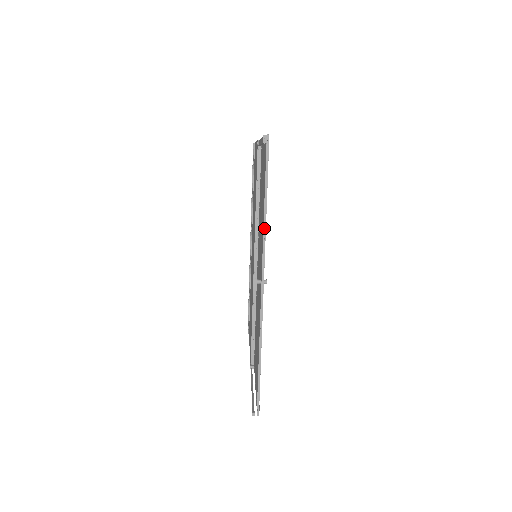
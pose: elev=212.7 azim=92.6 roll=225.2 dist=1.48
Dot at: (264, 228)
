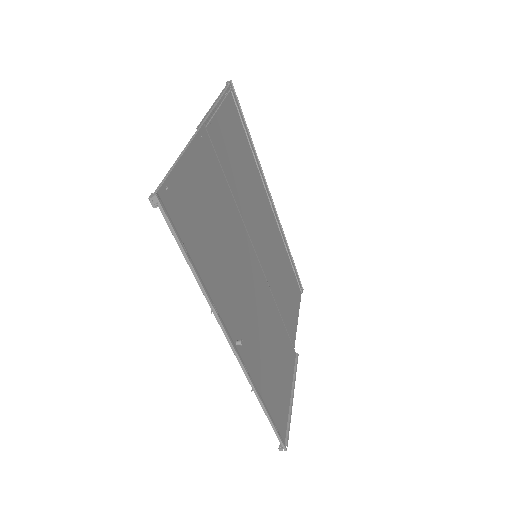
Dot at: (207, 300)
